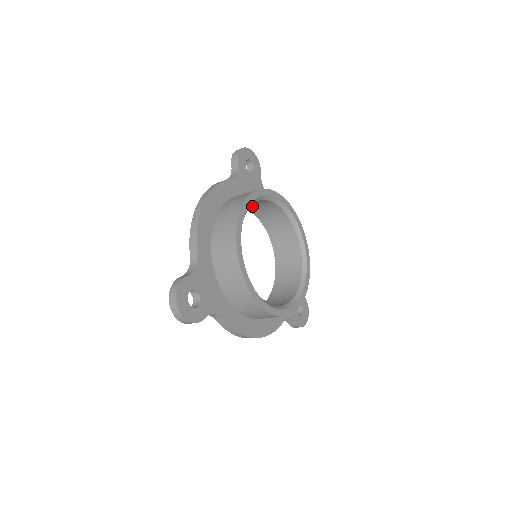
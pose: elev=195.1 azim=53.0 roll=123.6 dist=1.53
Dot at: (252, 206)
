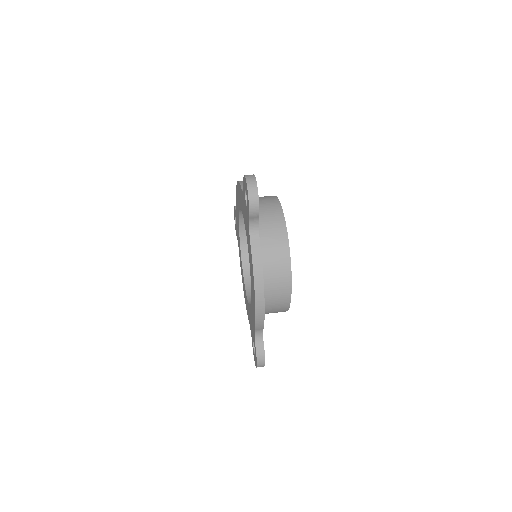
Dot at: occluded
